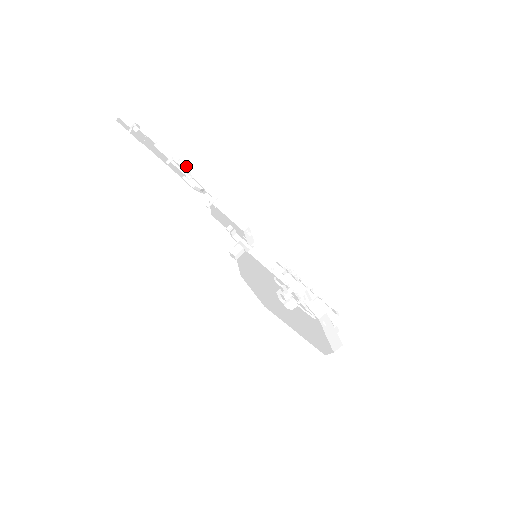
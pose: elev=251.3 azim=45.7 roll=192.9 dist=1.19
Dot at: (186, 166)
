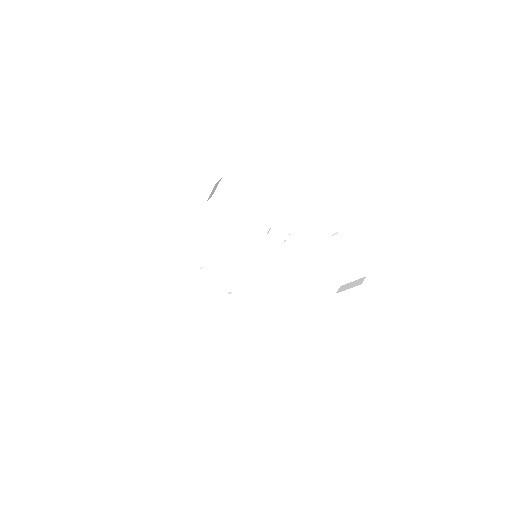
Dot at: (212, 284)
